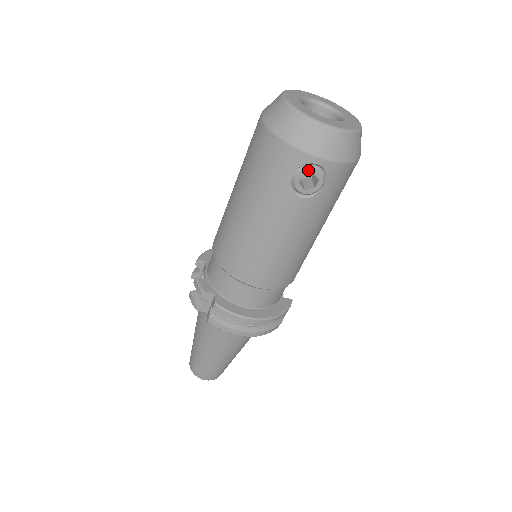
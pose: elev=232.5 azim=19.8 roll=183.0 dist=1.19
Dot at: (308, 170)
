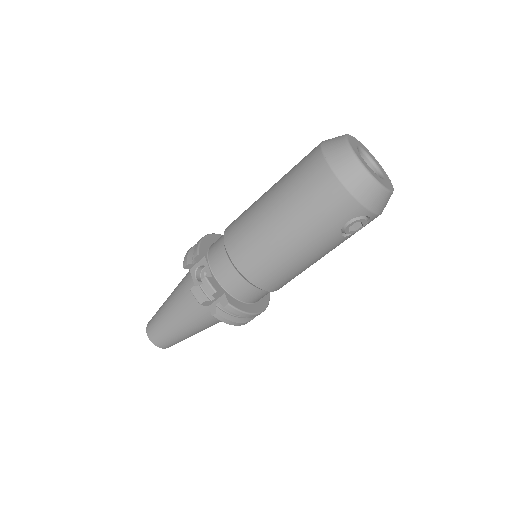
Dot at: (361, 220)
